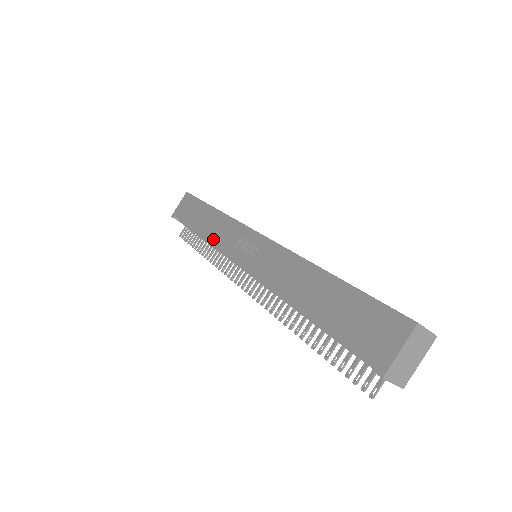
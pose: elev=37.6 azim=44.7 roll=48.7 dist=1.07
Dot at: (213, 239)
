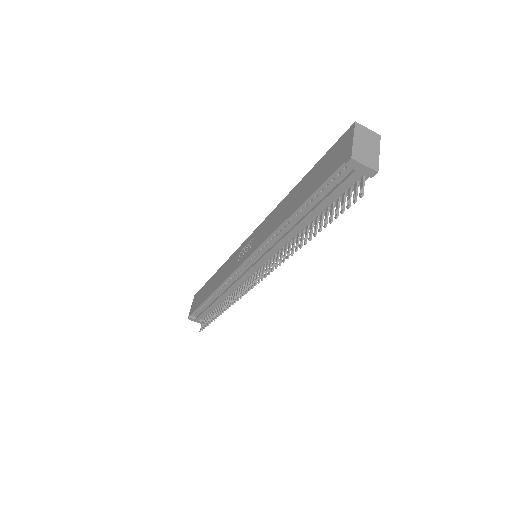
Dot at: (221, 281)
